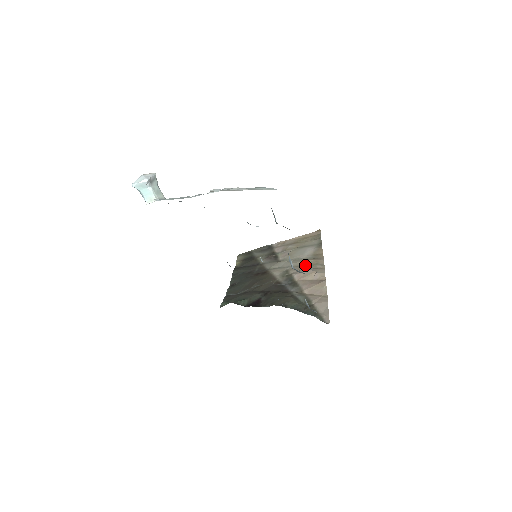
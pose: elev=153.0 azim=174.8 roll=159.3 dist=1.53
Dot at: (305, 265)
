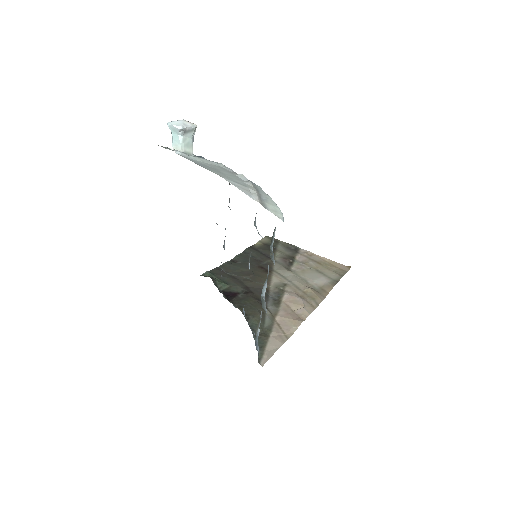
Dot at: (304, 292)
